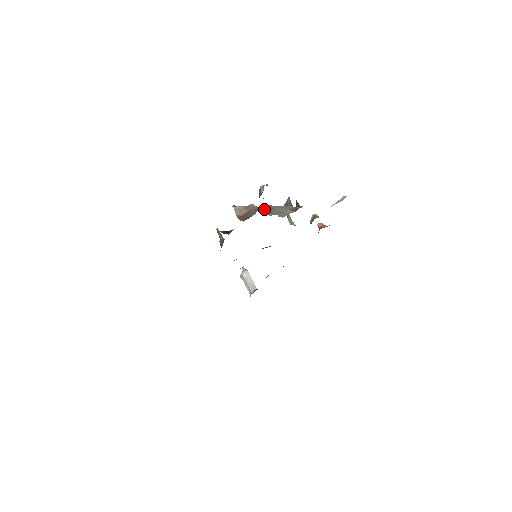
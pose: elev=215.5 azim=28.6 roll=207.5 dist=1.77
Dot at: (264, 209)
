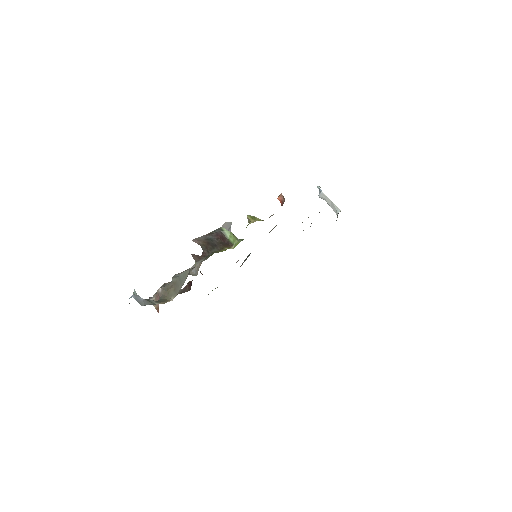
Dot at: (170, 287)
